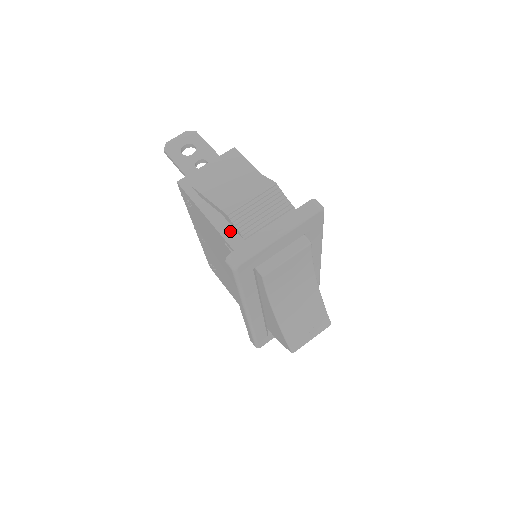
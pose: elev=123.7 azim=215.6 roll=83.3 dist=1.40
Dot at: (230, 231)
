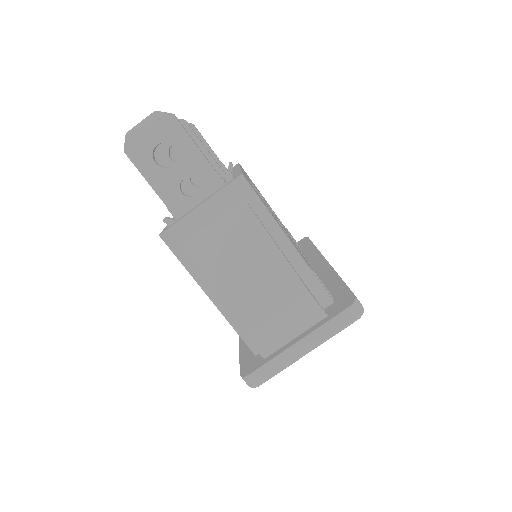
Dot at: occluded
